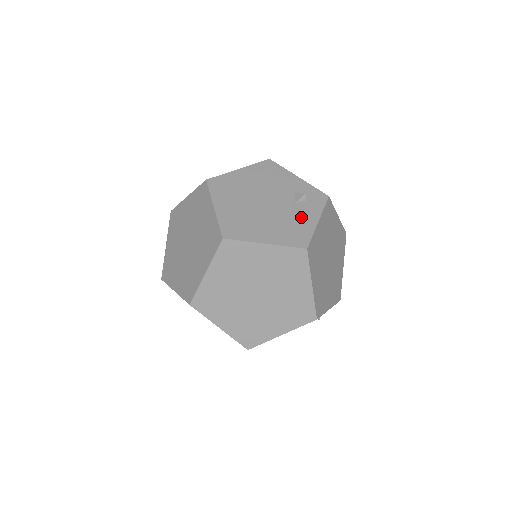
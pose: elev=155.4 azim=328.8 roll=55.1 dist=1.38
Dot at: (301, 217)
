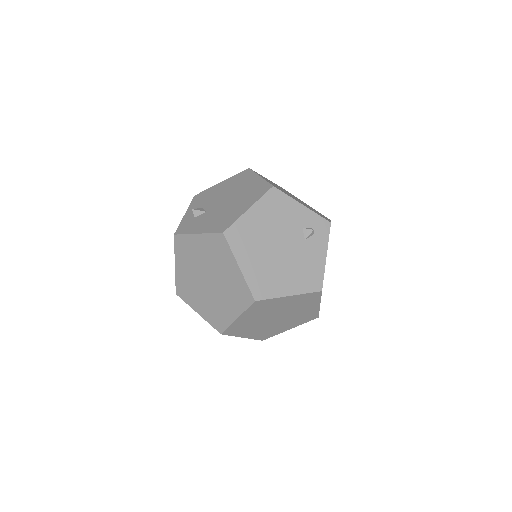
Dot at: (312, 256)
